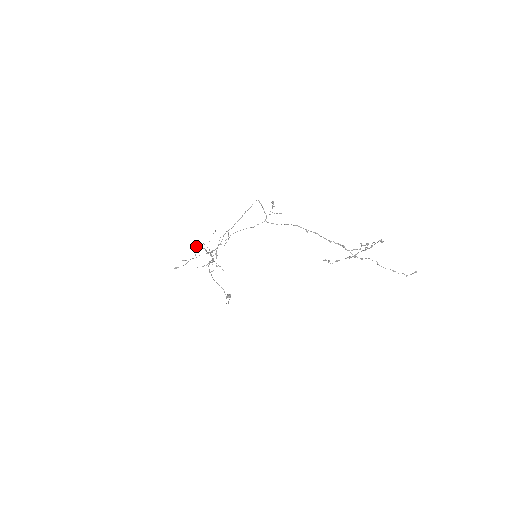
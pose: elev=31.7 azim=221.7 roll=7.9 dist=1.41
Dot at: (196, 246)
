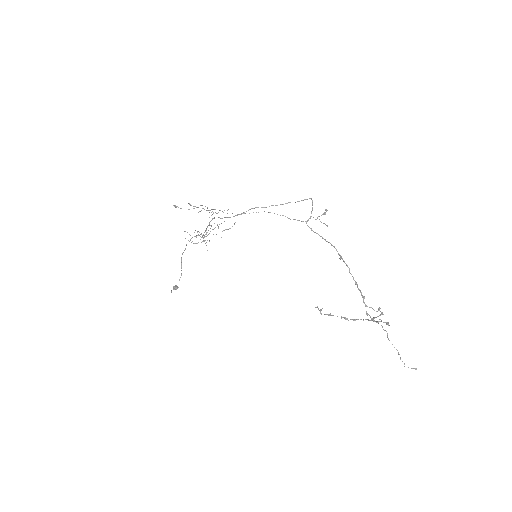
Dot at: occluded
